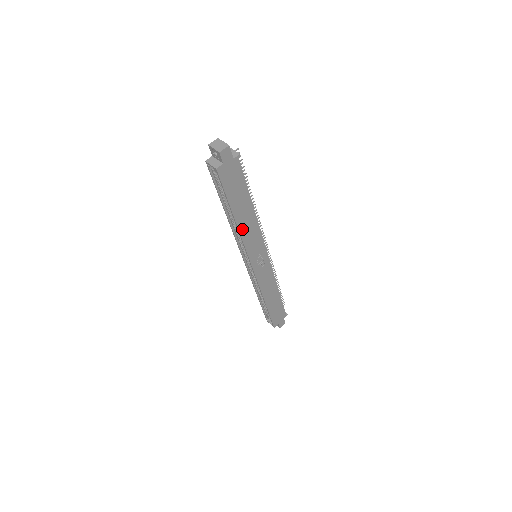
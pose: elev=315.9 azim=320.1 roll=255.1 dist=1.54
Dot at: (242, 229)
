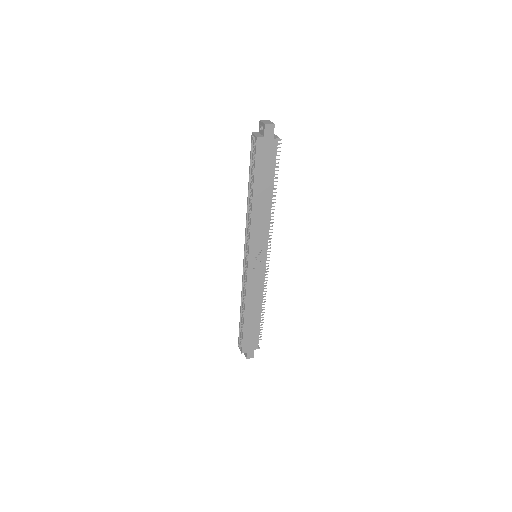
Dot at: (255, 212)
